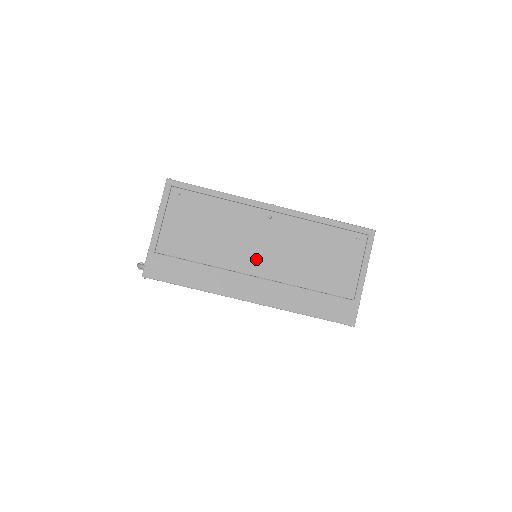
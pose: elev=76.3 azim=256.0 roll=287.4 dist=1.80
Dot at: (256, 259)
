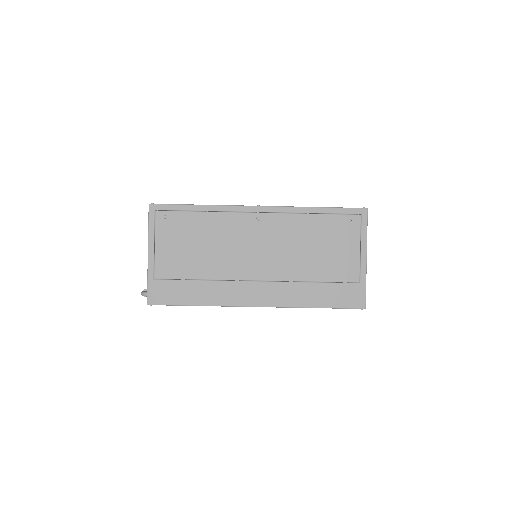
Dot at: (254, 264)
